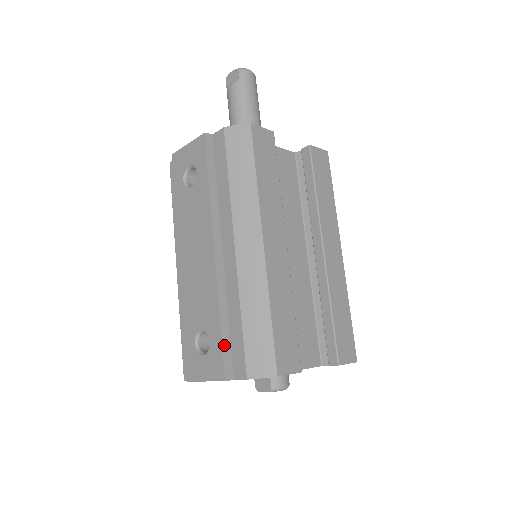
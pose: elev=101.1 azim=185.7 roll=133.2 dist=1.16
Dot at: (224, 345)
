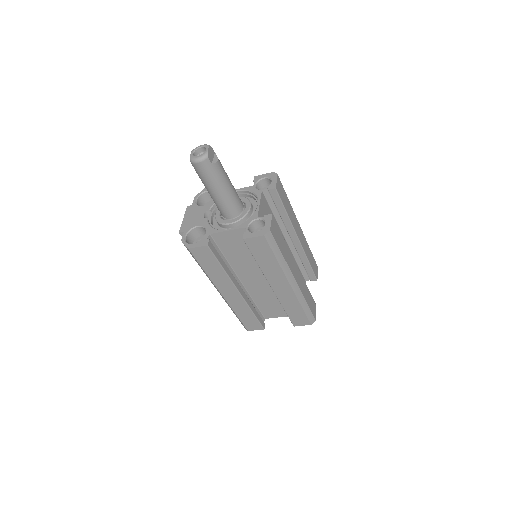
Dot at: occluded
